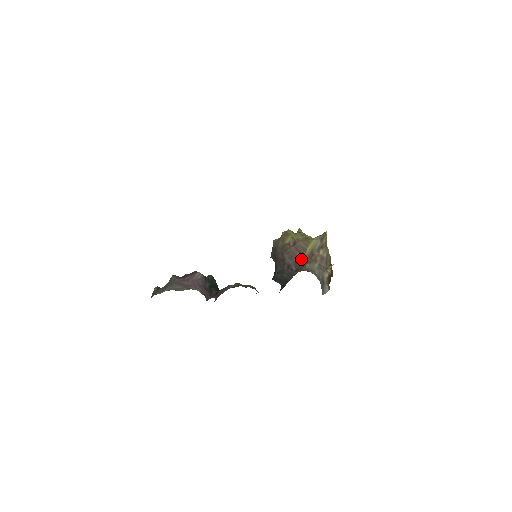
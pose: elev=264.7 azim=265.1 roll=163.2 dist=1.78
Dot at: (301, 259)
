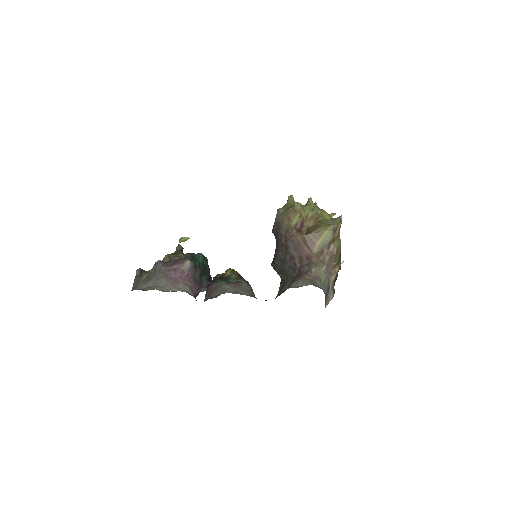
Dot at: (307, 256)
